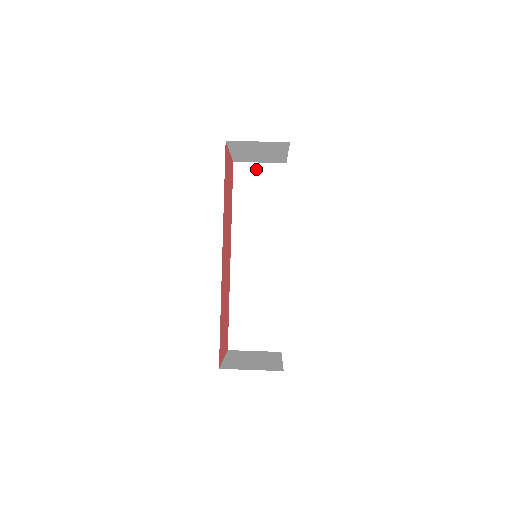
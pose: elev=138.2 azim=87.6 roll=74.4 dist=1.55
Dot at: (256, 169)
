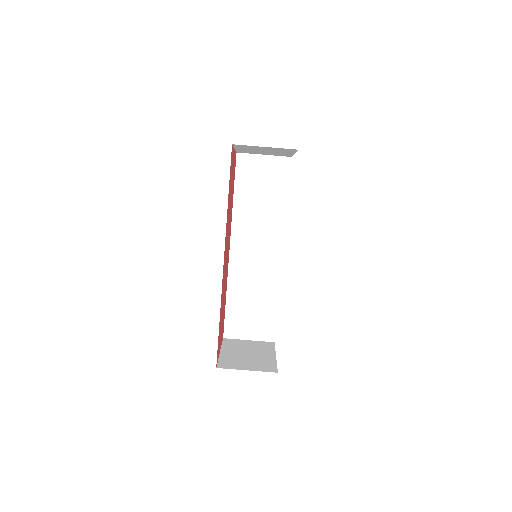
Dot at: (260, 161)
